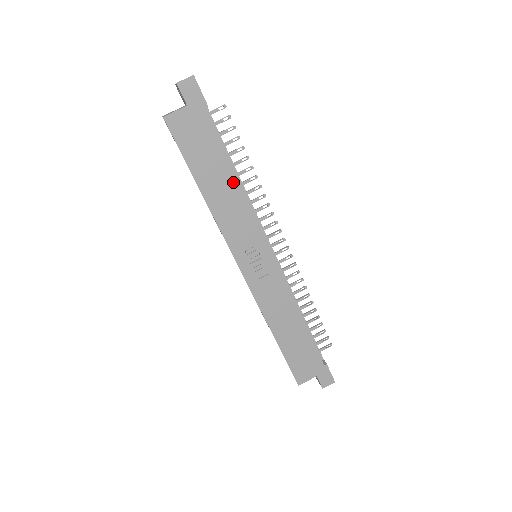
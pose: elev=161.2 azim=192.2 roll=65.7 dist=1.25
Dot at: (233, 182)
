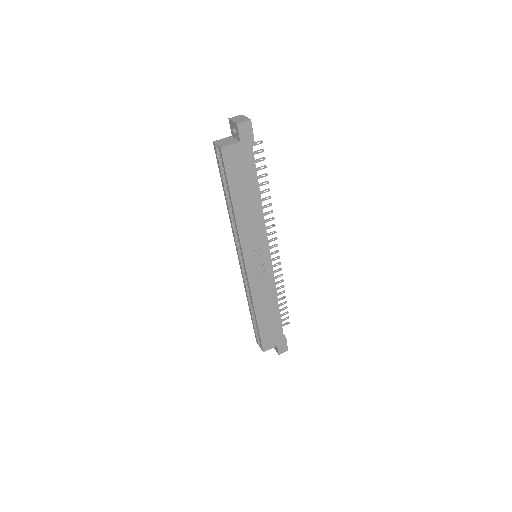
Dot at: (258, 202)
